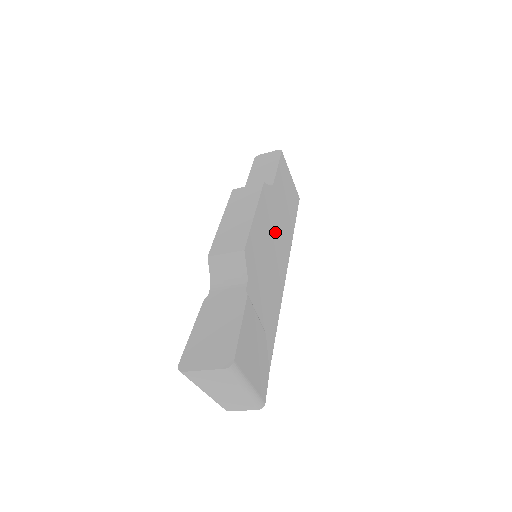
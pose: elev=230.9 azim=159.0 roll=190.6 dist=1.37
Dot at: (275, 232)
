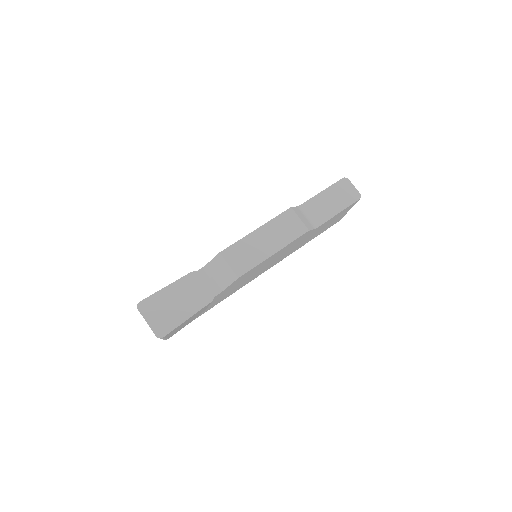
Dot at: (283, 254)
